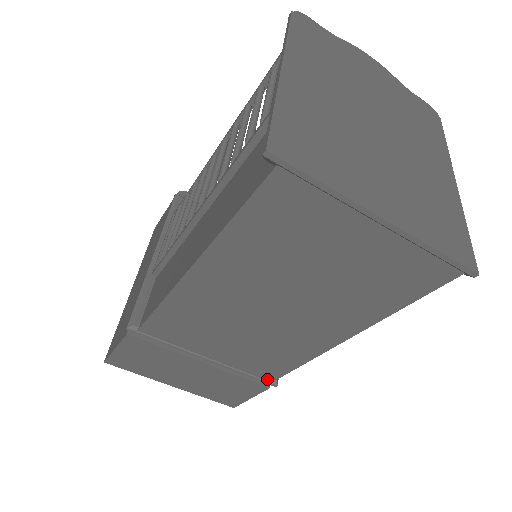
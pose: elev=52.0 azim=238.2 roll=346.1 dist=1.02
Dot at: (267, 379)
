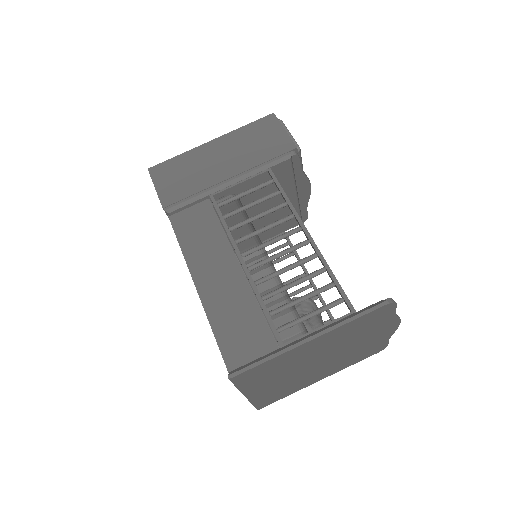
Dot at: occluded
